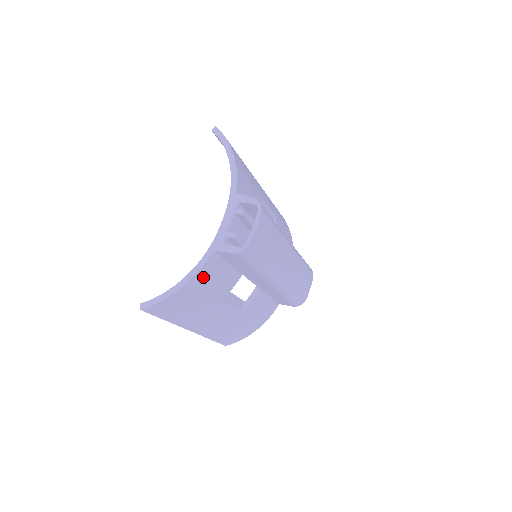
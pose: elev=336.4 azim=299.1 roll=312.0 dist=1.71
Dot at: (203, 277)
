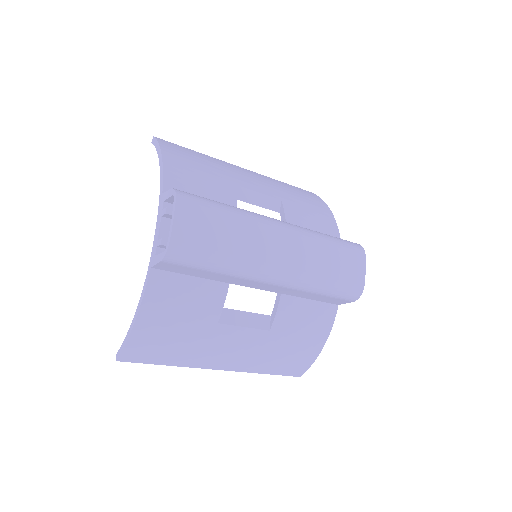
Dot at: (158, 302)
